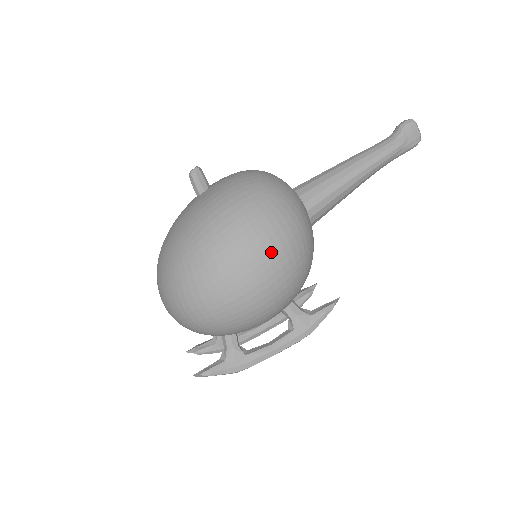
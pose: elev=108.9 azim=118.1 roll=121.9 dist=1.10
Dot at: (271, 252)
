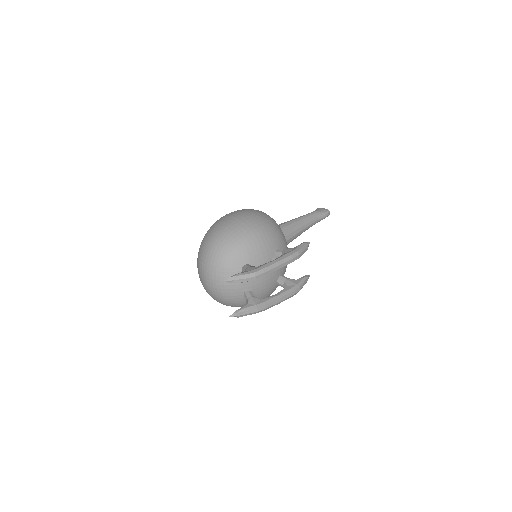
Dot at: (247, 211)
